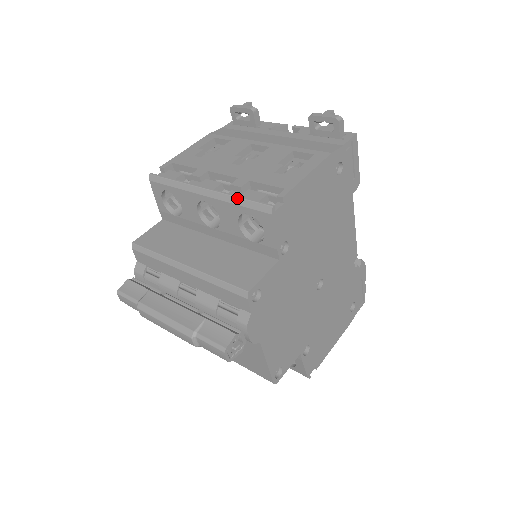
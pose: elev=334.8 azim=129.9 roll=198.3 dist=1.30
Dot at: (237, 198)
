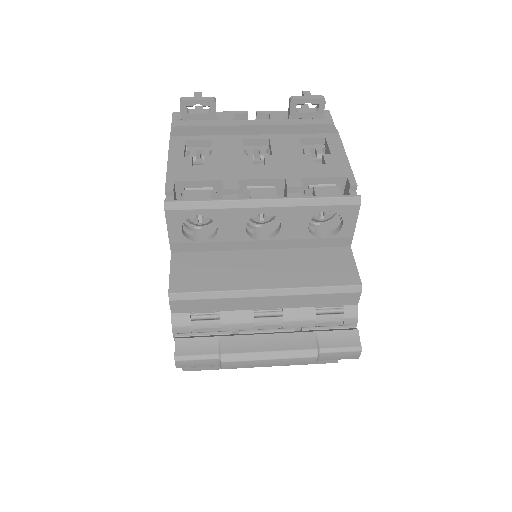
Dot at: (315, 199)
